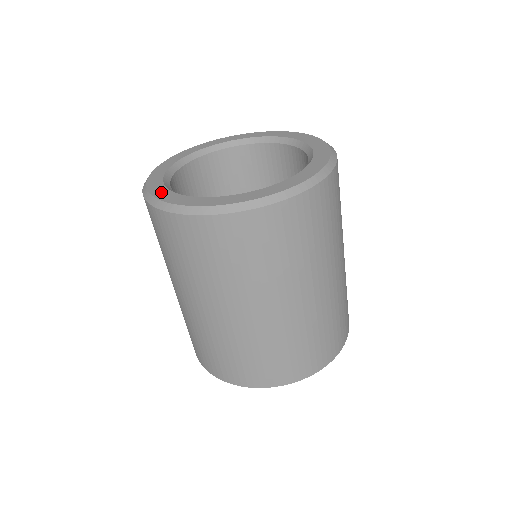
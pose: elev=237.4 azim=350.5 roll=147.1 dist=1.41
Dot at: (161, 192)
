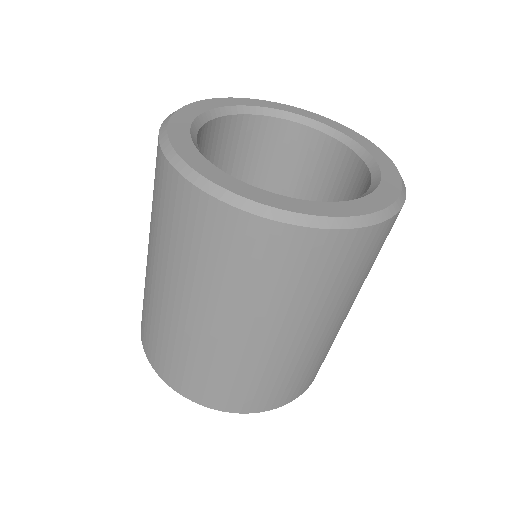
Dot at: (262, 195)
